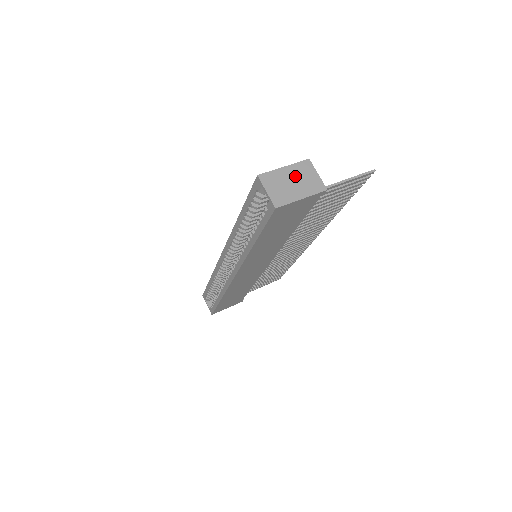
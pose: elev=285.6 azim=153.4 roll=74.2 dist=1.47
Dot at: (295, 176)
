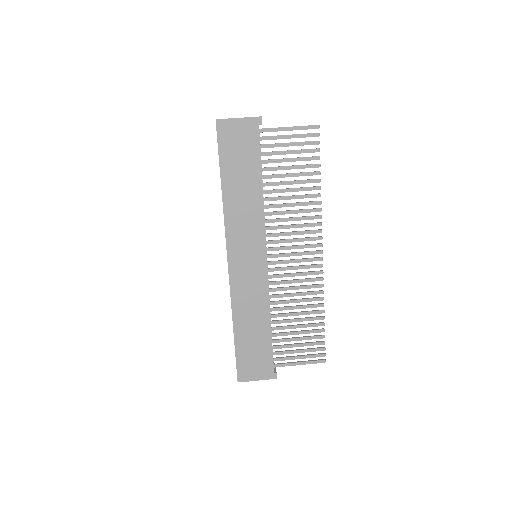
Dot at: occluded
